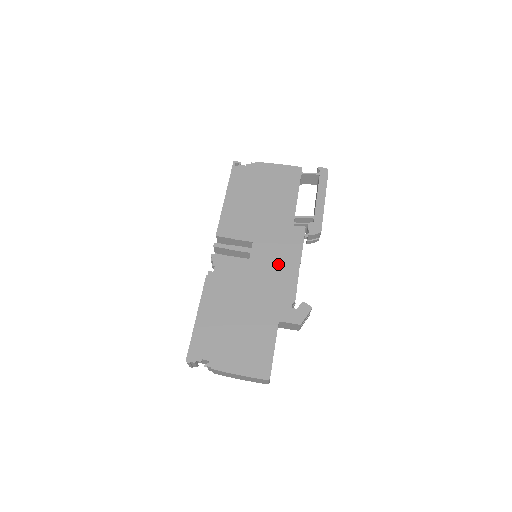
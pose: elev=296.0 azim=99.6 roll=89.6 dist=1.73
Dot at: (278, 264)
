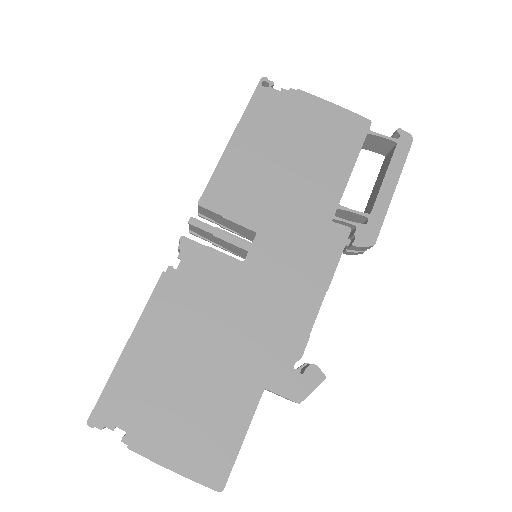
Dot at: (289, 284)
